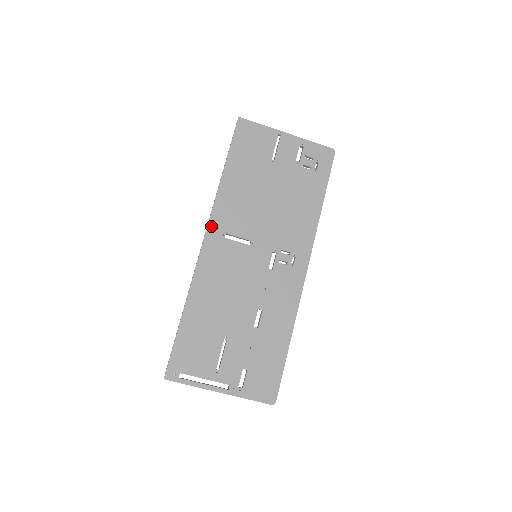
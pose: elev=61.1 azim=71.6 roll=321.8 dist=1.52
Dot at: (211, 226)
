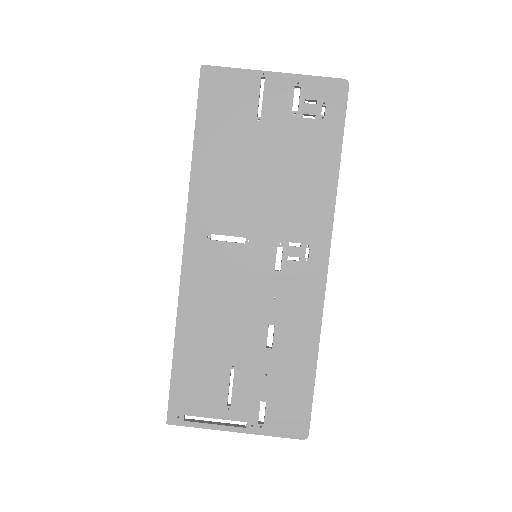
Dot at: (190, 228)
